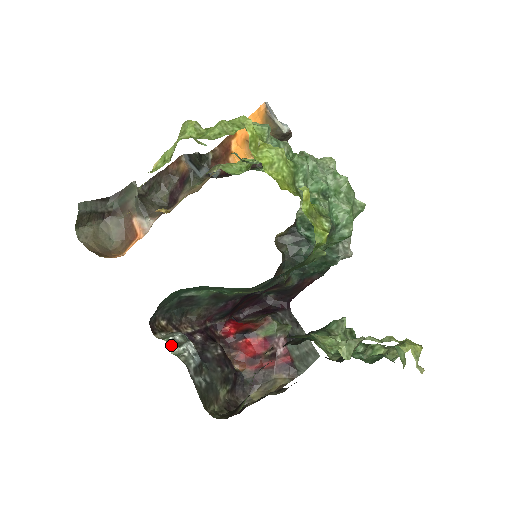
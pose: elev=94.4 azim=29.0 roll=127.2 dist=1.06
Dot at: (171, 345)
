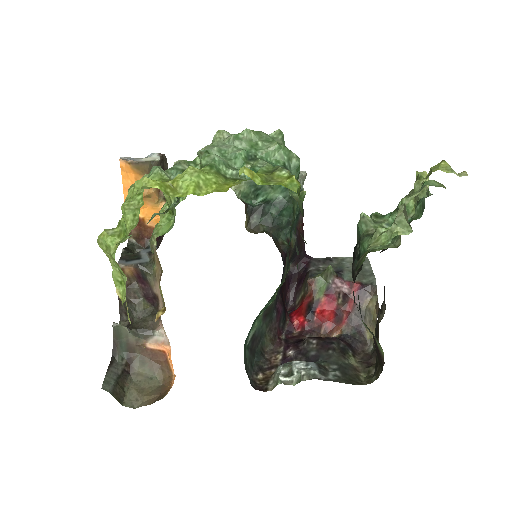
Dot at: (287, 381)
